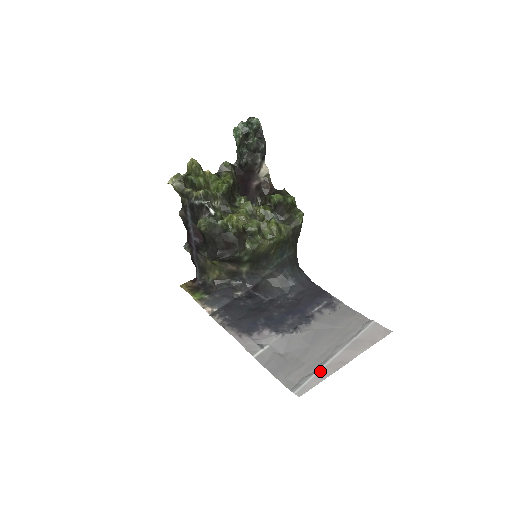
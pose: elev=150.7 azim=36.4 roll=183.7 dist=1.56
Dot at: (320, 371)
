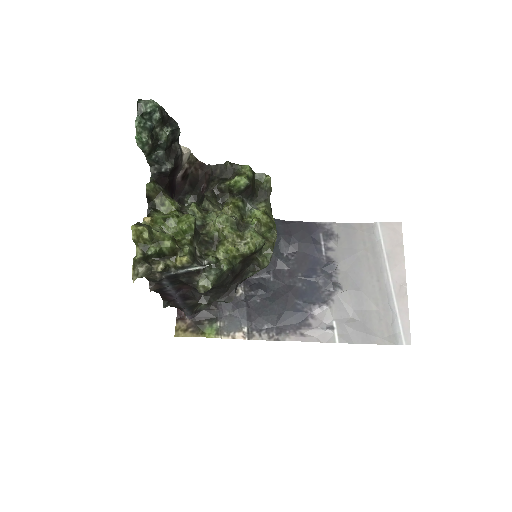
Dot at: (398, 308)
